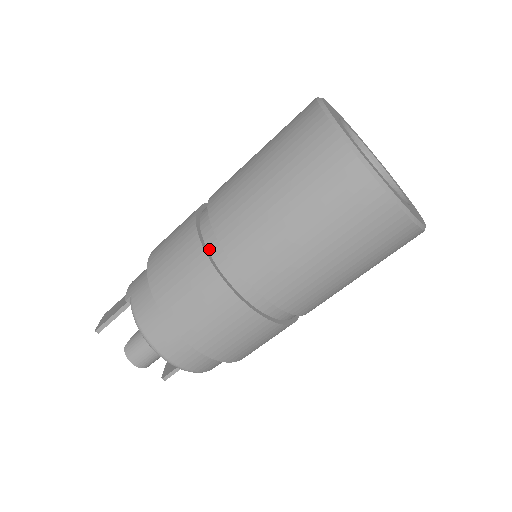
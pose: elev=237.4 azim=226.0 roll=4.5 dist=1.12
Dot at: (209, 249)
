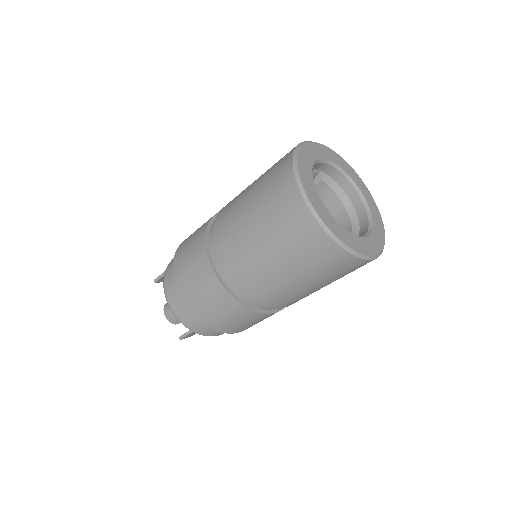
Dot at: (212, 226)
